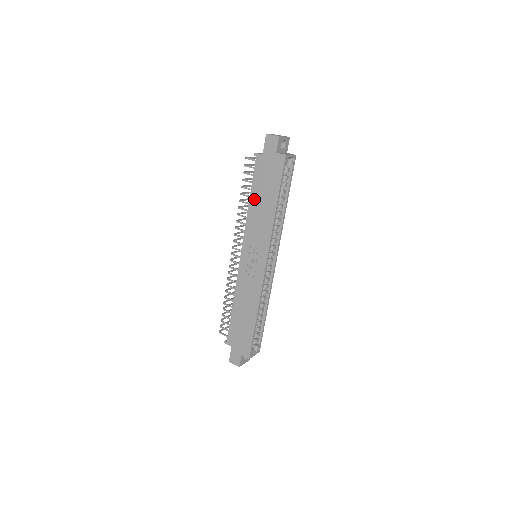
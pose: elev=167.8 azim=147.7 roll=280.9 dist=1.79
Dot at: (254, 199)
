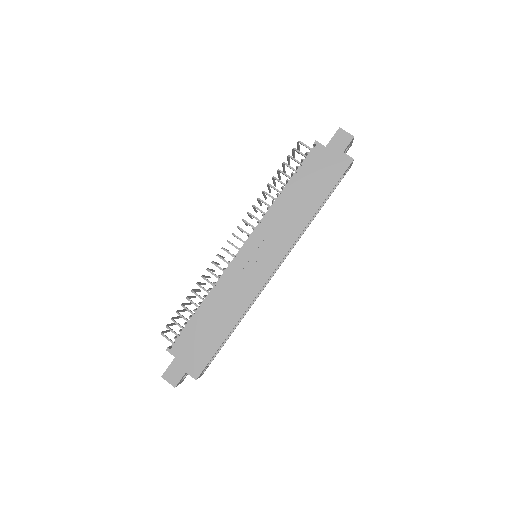
Dot at: (293, 190)
